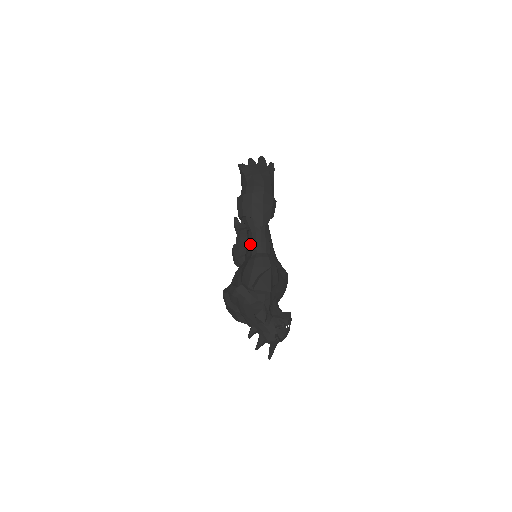
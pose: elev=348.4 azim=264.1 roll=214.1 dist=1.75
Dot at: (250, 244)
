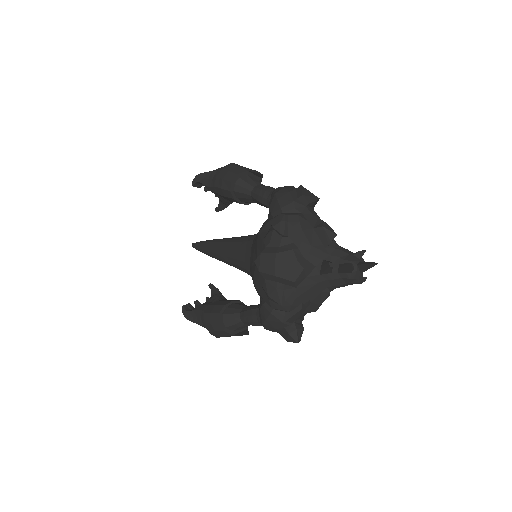
Dot at: (260, 192)
